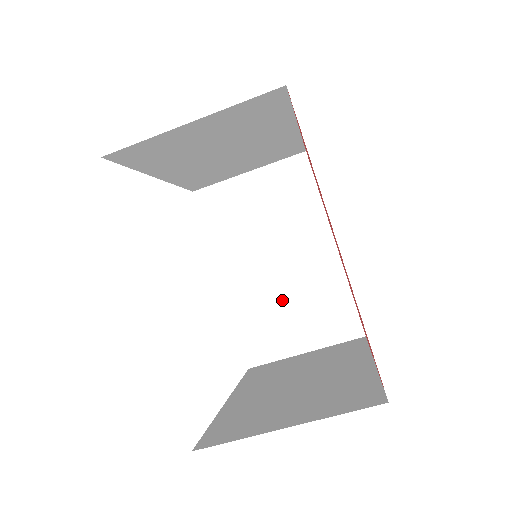
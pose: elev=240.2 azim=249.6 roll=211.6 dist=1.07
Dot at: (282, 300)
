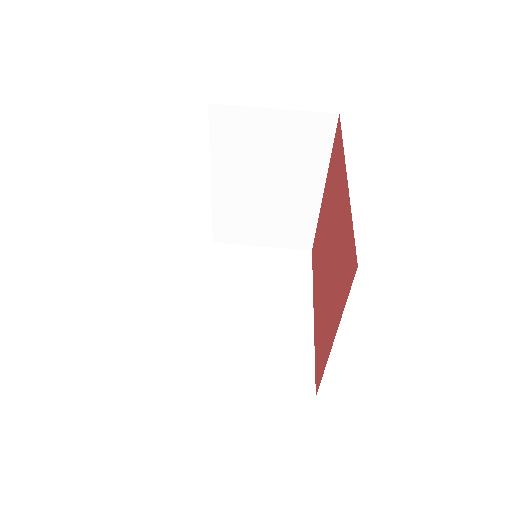
Dot at: (248, 339)
